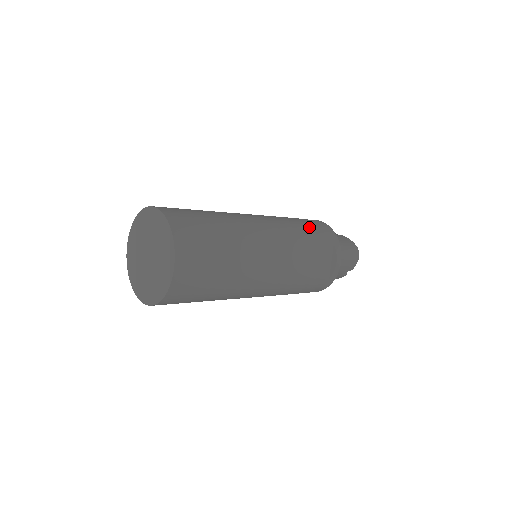
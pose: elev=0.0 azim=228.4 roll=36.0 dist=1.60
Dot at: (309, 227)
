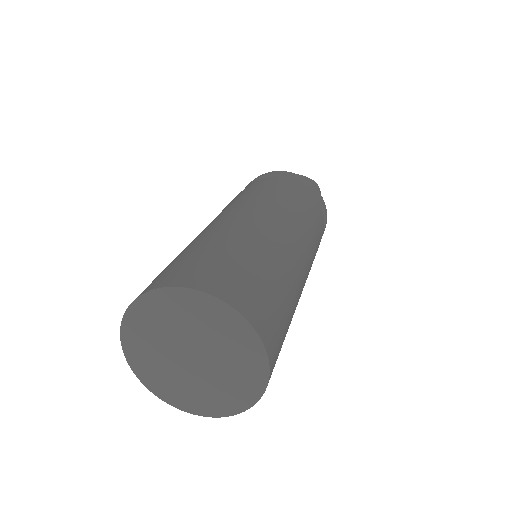
Dot at: (291, 189)
